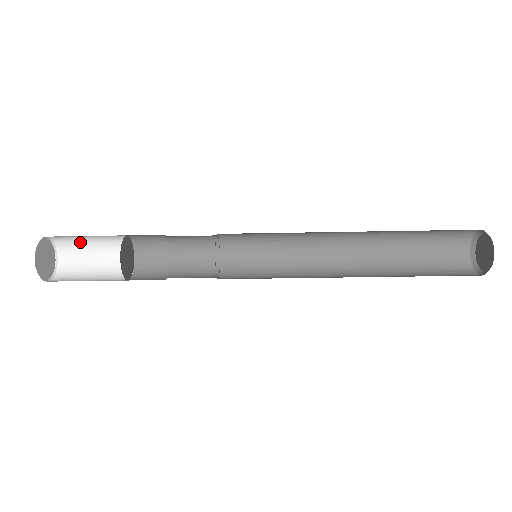
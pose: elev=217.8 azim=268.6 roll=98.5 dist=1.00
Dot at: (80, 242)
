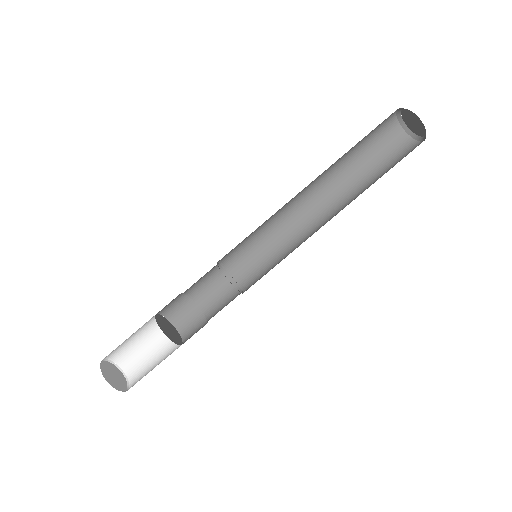
Dot at: (130, 347)
